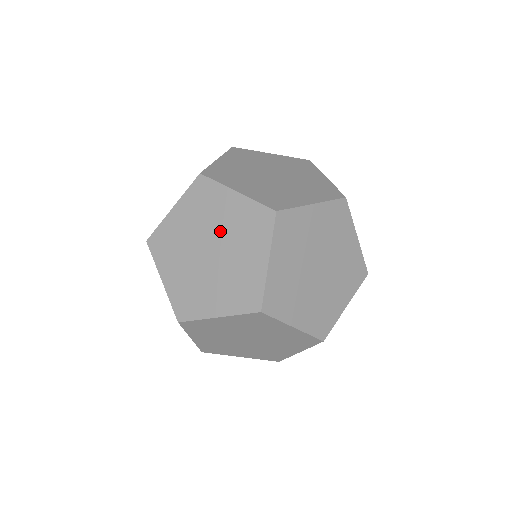
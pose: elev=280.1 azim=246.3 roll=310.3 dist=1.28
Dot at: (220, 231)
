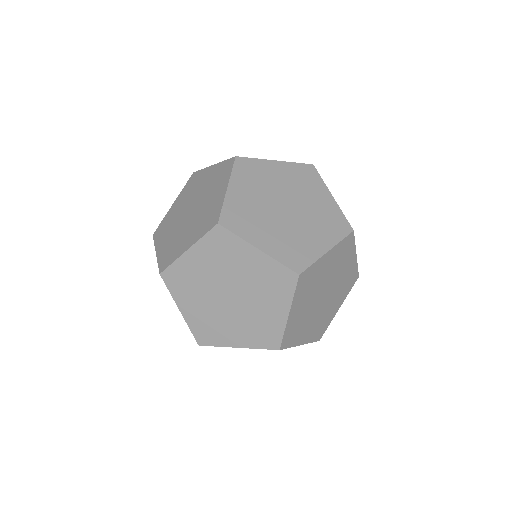
Dot at: (184, 207)
